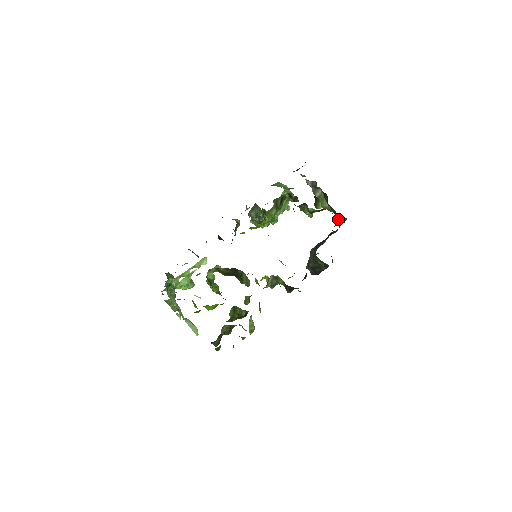
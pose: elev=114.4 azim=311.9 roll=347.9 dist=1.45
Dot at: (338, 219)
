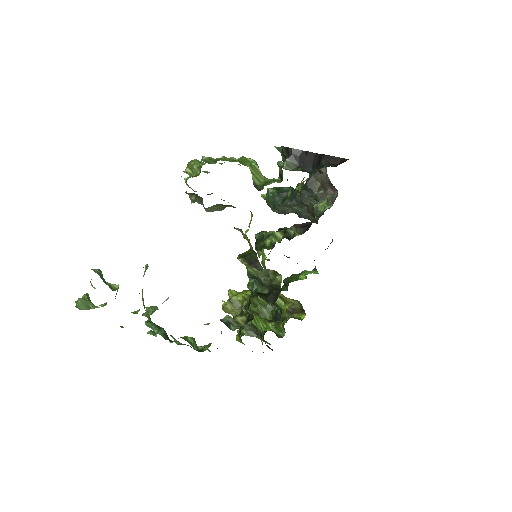
Dot at: occluded
